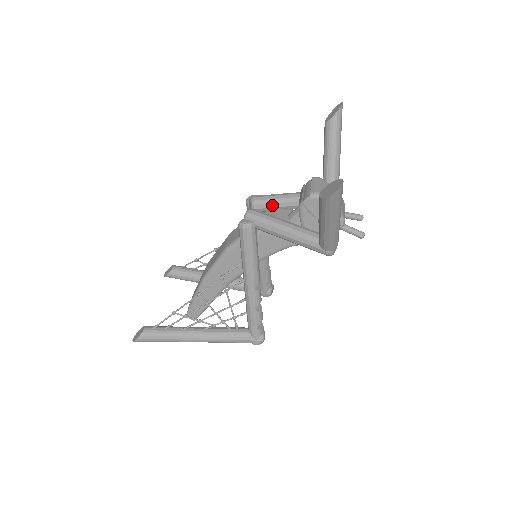
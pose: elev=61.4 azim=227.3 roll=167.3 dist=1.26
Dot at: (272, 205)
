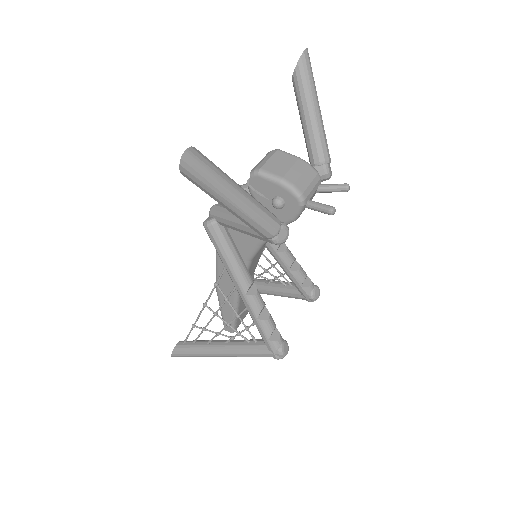
Dot at: occluded
